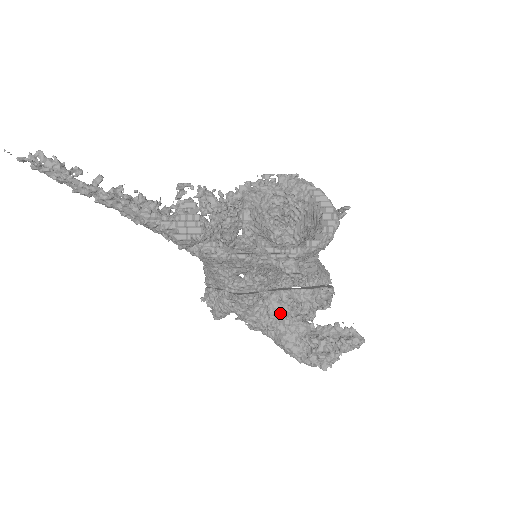
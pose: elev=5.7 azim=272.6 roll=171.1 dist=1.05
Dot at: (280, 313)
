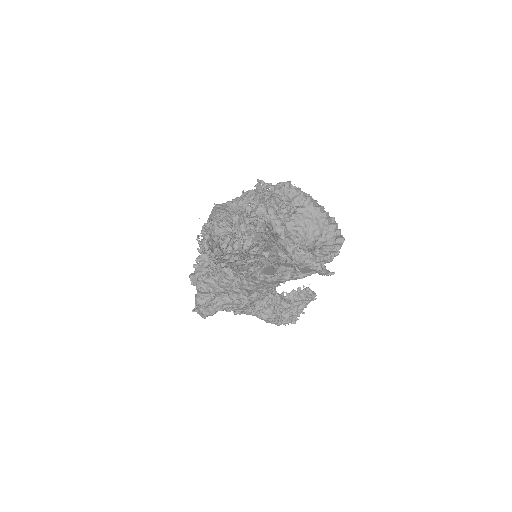
Dot at: (267, 295)
